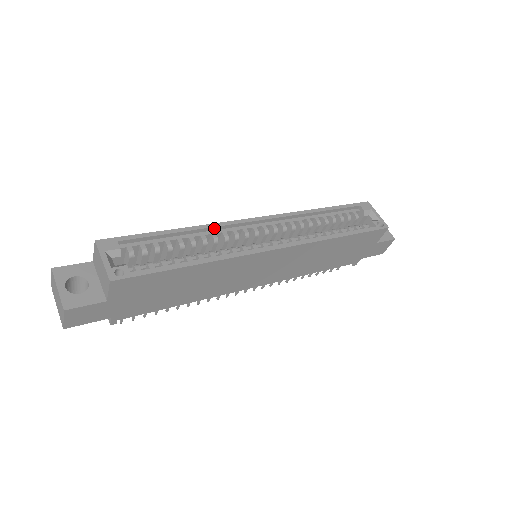
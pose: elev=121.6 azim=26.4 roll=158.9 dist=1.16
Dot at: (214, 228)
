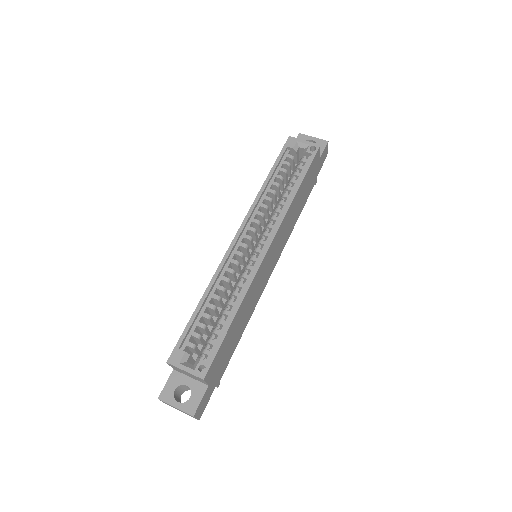
Dot at: (219, 274)
